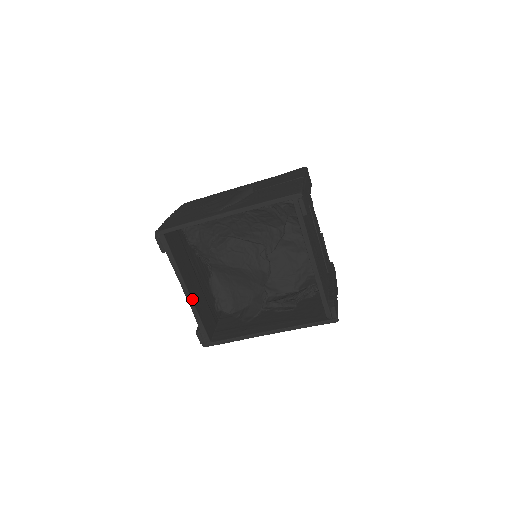
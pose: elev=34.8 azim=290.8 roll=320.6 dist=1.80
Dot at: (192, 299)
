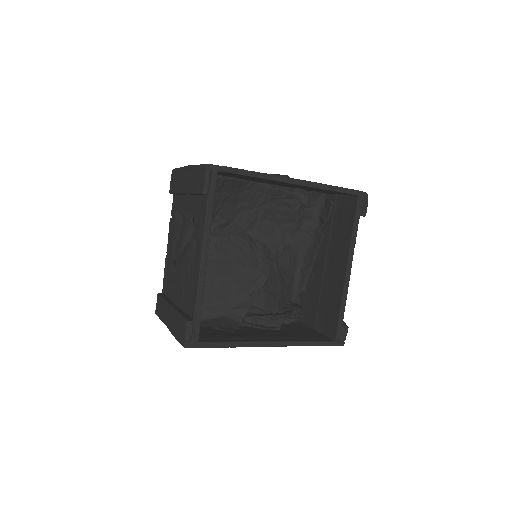
Dot at: (205, 272)
